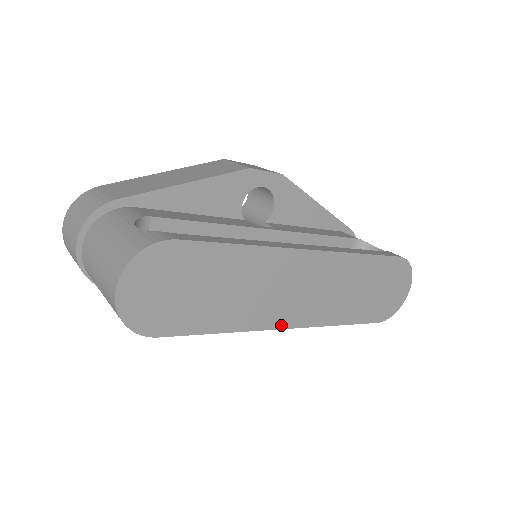
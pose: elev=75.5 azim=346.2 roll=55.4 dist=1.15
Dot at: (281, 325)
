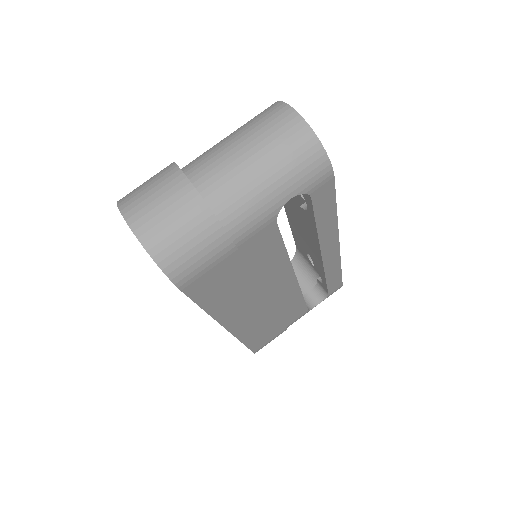
Dot at: occluded
